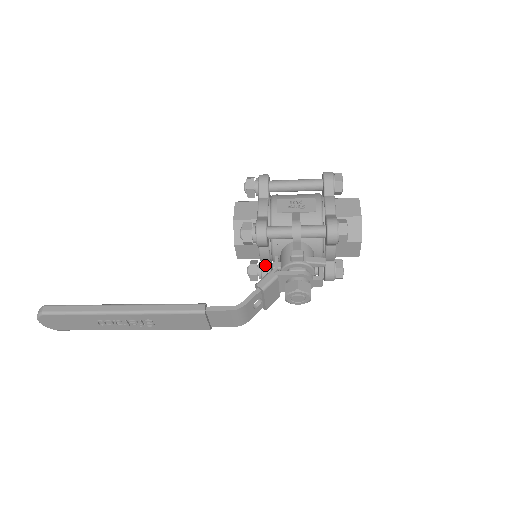
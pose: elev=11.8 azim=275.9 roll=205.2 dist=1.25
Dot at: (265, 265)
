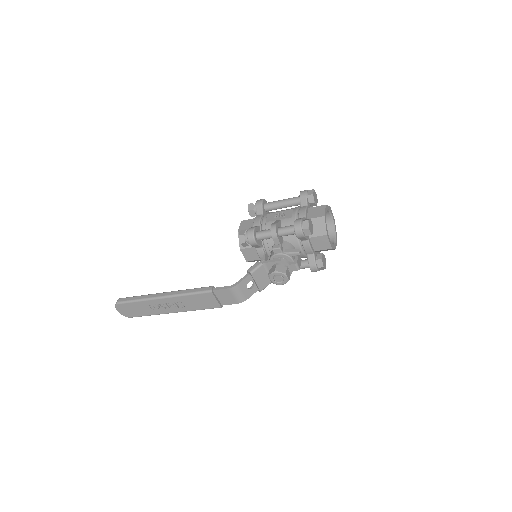
Dot at: occluded
